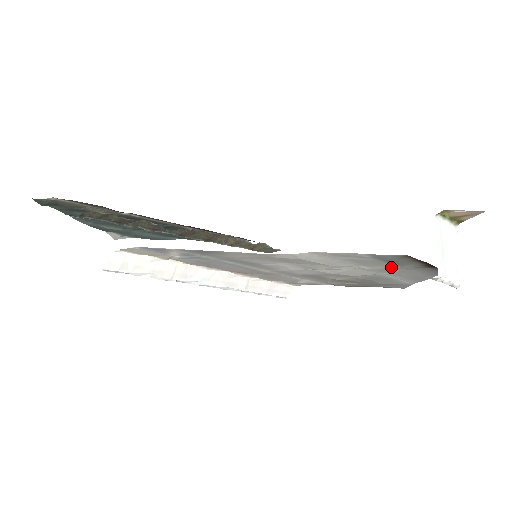
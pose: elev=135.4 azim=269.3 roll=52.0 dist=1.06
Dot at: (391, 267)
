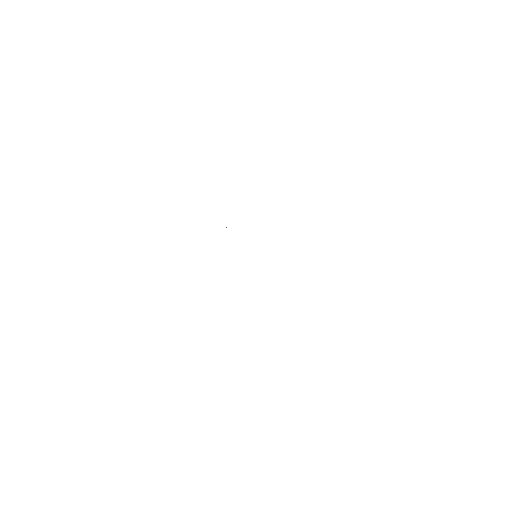
Dot at: occluded
